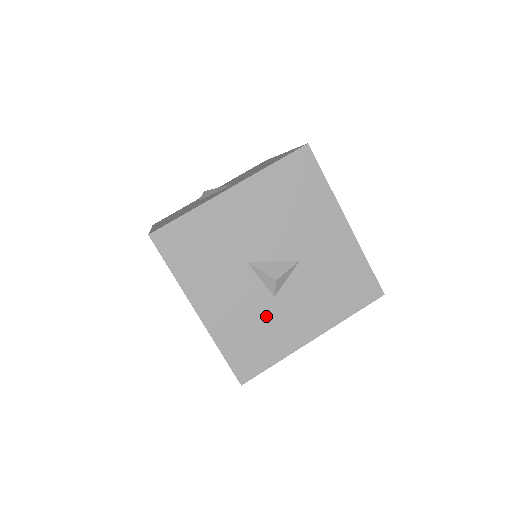
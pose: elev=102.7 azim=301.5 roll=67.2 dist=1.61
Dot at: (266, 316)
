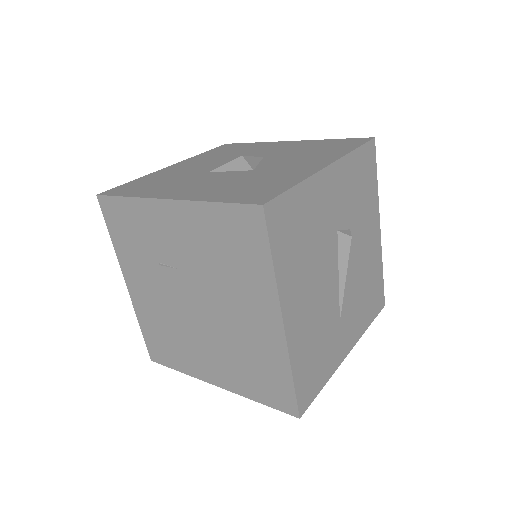
Dot at: (254, 177)
